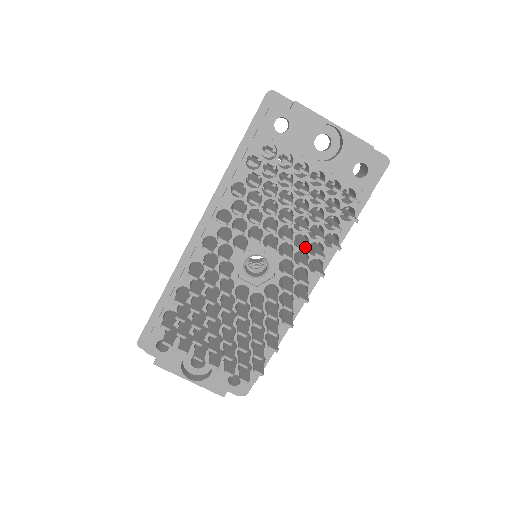
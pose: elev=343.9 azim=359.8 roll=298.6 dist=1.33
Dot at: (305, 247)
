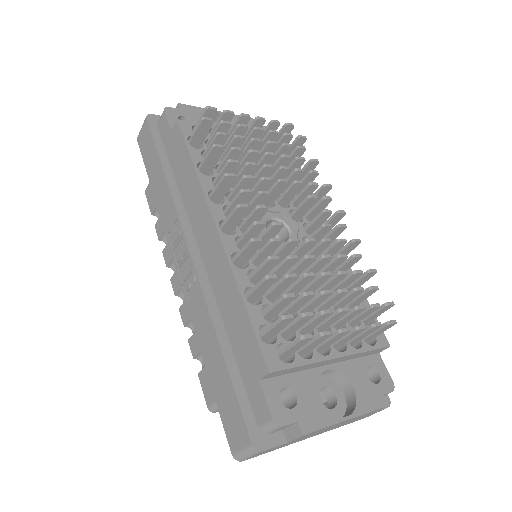
Dot at: (300, 169)
